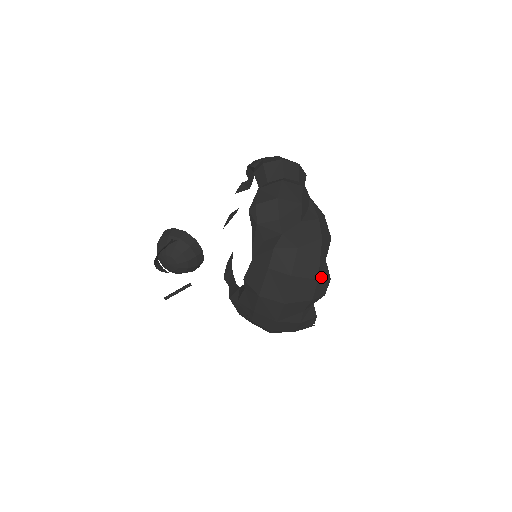
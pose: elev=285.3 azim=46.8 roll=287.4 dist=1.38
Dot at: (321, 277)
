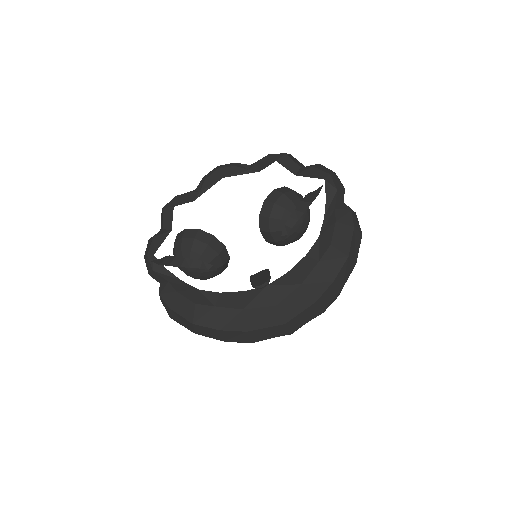
Dot at: occluded
